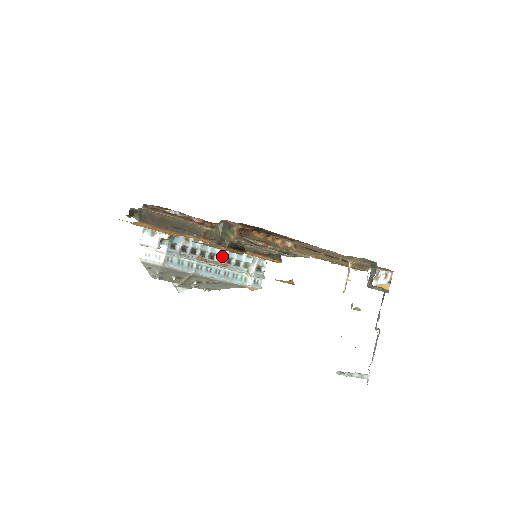
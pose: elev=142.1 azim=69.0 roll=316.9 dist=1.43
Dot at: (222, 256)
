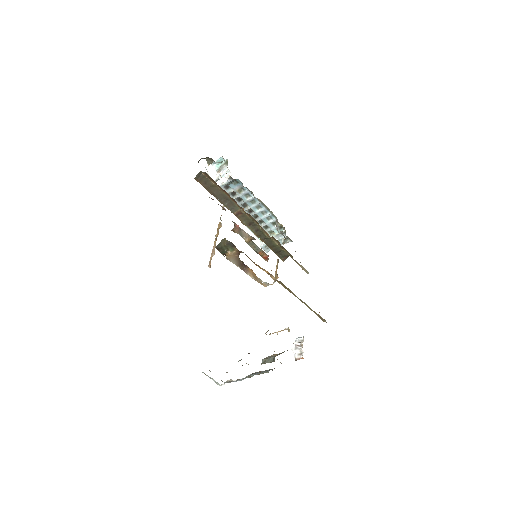
Dot at: (258, 216)
